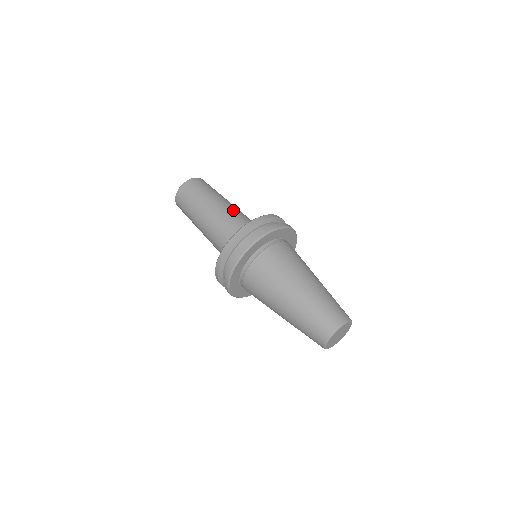
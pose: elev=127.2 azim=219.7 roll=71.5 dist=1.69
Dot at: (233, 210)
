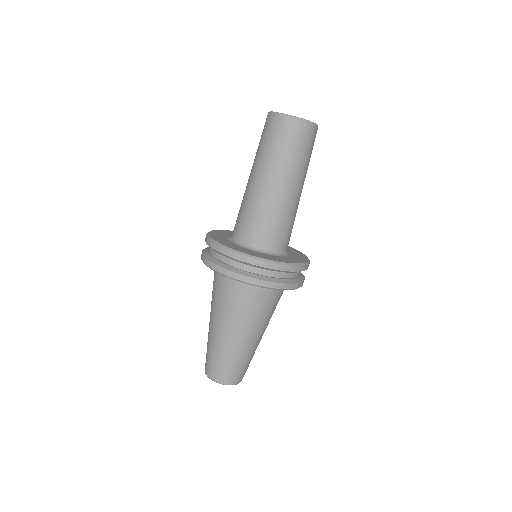
Dot at: (284, 207)
